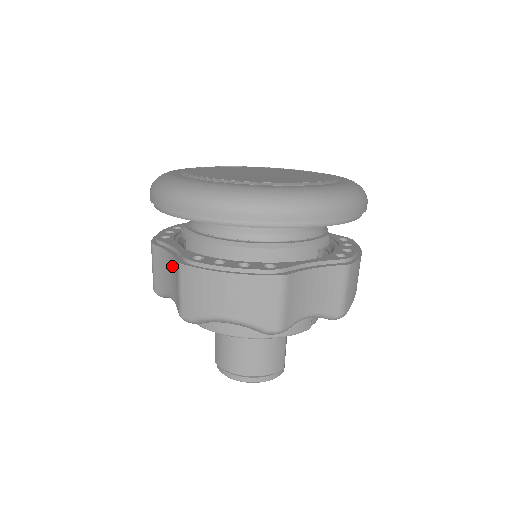
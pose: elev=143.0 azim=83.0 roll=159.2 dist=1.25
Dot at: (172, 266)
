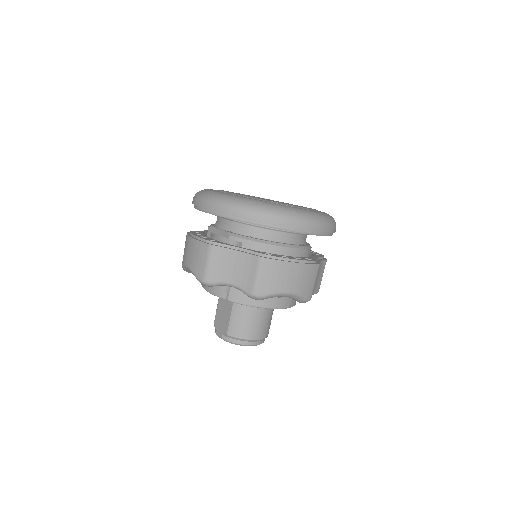
Dot at: (242, 260)
